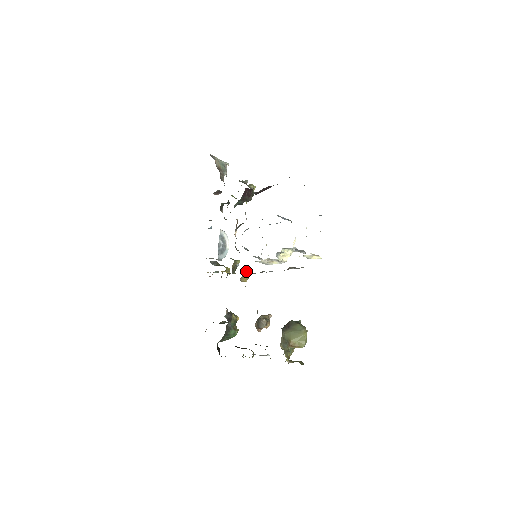
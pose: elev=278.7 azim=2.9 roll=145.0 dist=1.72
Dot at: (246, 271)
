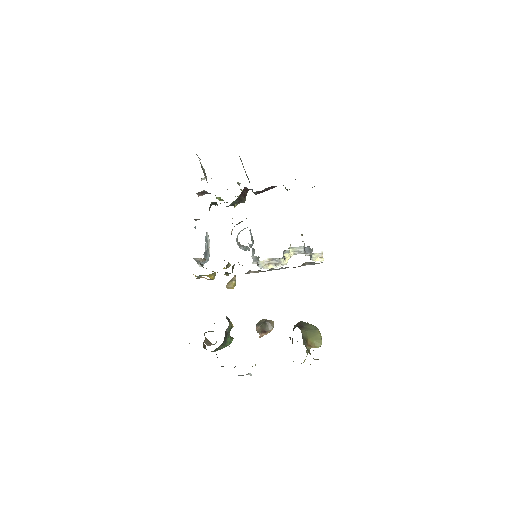
Dot at: (234, 276)
